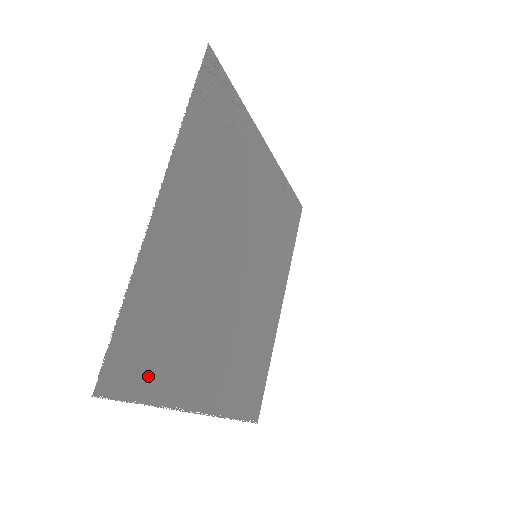
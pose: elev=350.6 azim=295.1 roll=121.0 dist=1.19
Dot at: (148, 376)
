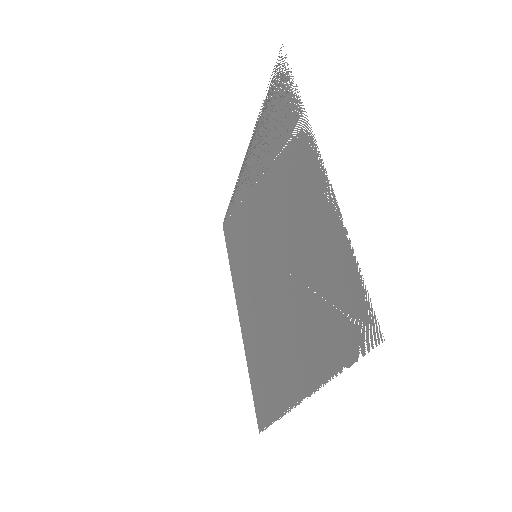
Dot at: (340, 341)
